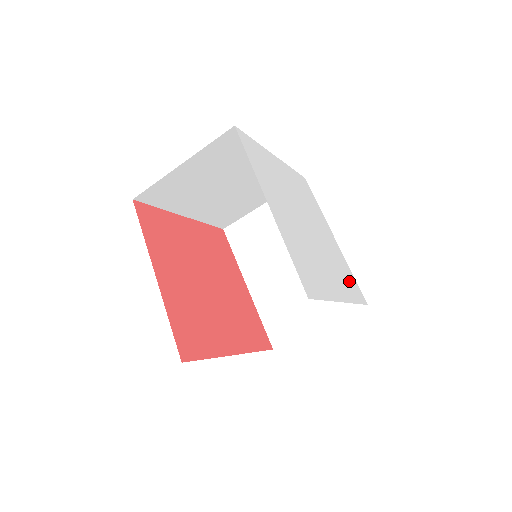
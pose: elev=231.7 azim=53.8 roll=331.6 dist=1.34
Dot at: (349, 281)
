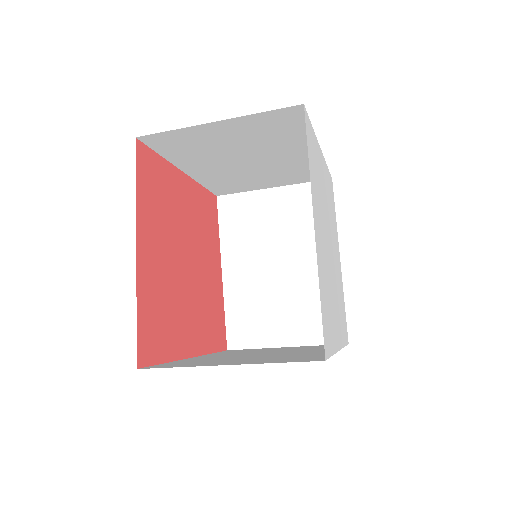
Dot at: (343, 316)
